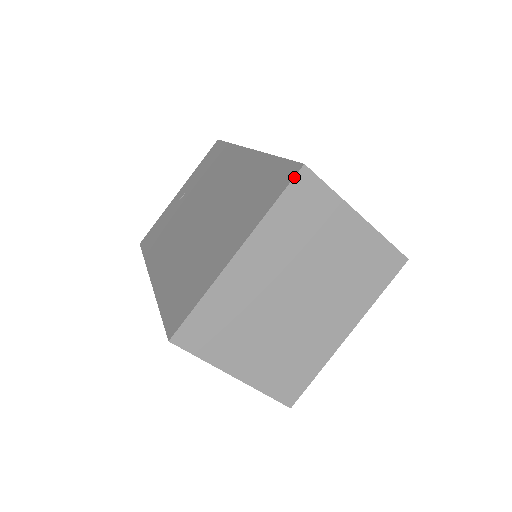
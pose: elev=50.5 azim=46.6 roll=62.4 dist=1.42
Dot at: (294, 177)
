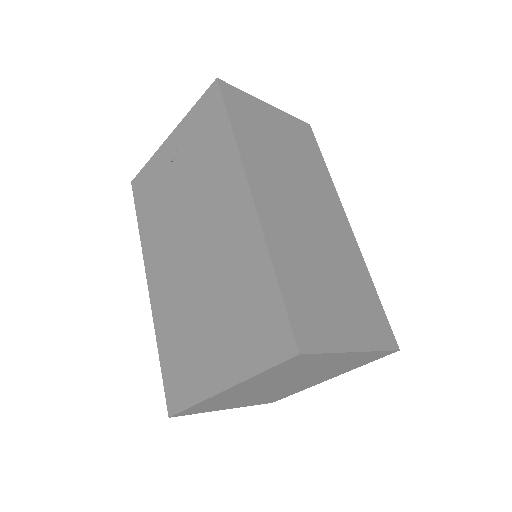
Dot at: (287, 360)
